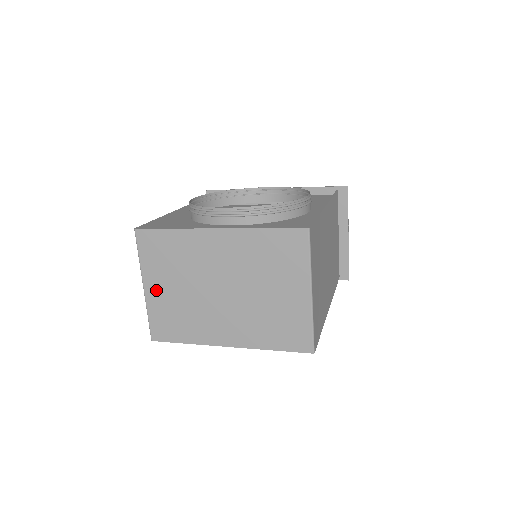
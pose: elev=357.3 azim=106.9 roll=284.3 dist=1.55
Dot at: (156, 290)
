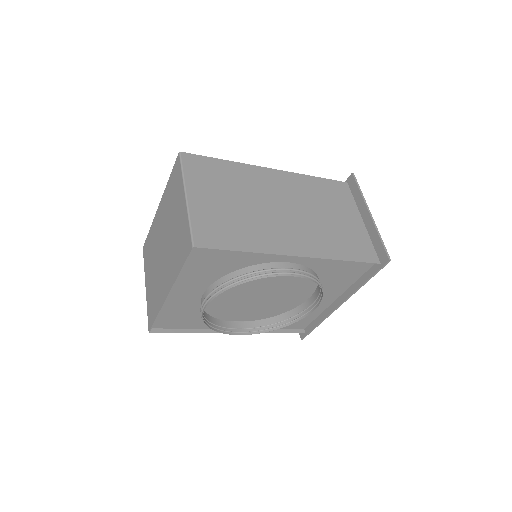
Dot at: (148, 284)
